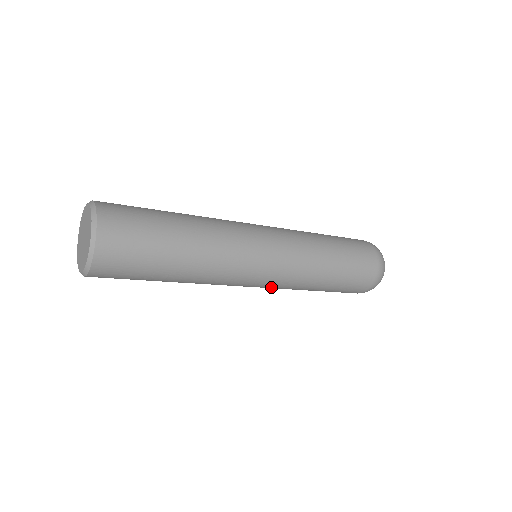
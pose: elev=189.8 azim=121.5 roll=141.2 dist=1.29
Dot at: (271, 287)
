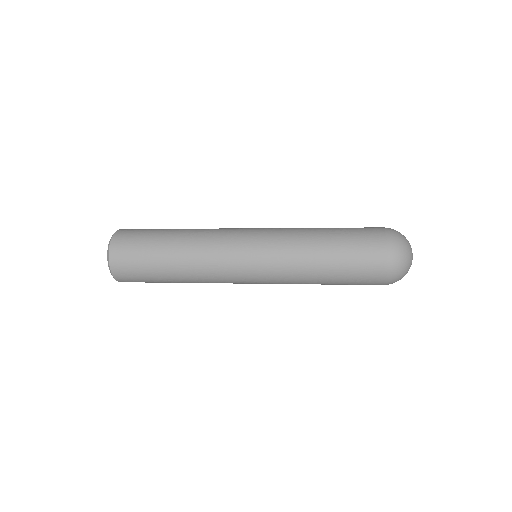
Dot at: occluded
